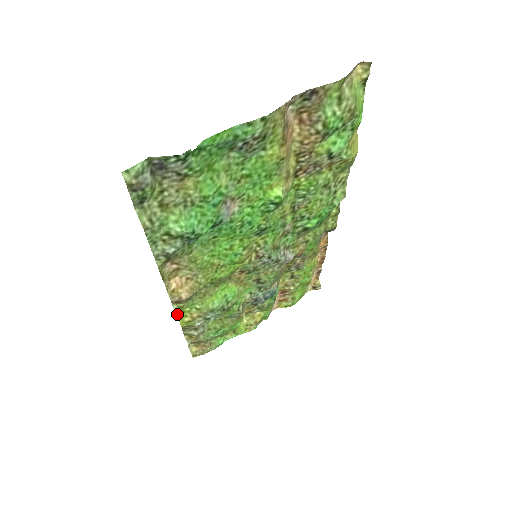
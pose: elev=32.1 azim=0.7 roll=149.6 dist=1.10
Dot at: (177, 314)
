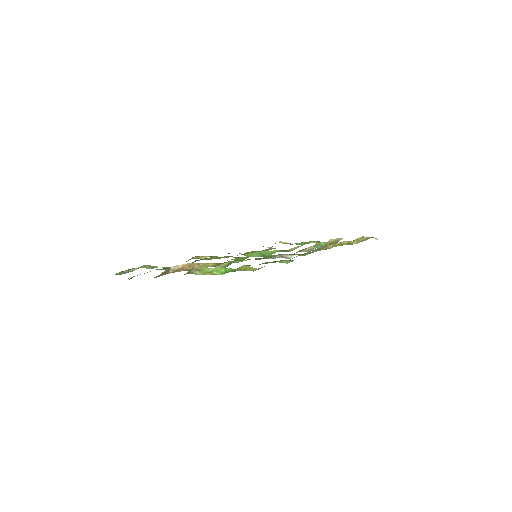
Dot at: occluded
